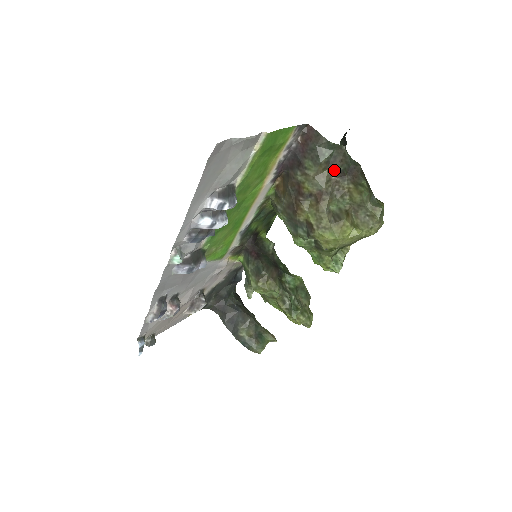
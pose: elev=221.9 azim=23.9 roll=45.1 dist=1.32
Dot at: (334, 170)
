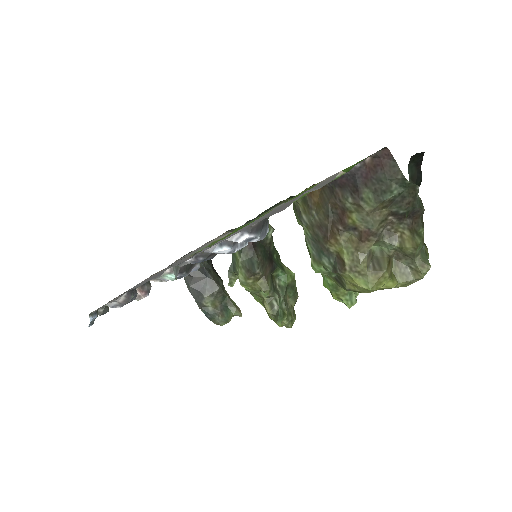
Dot at: (395, 210)
